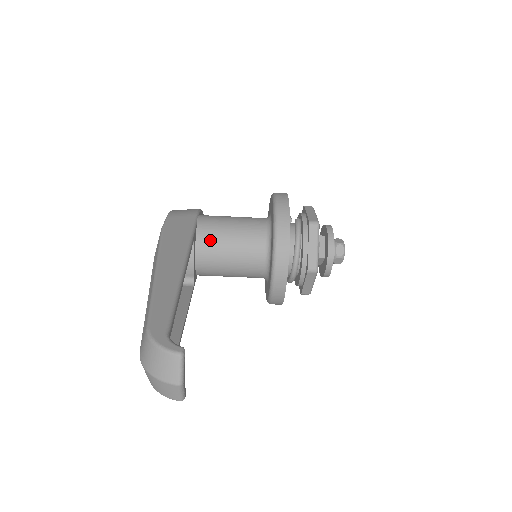
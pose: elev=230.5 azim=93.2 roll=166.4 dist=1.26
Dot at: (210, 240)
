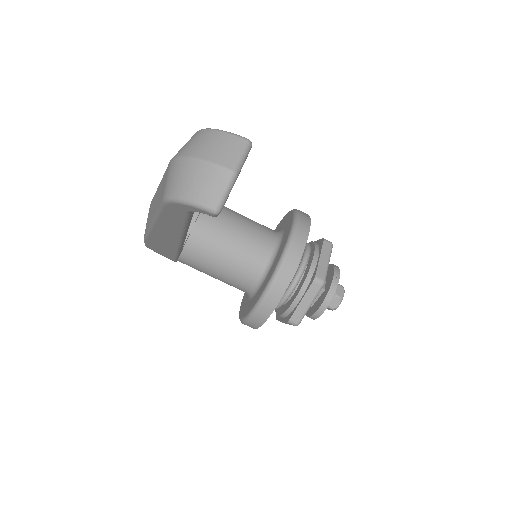
Dot at: occluded
